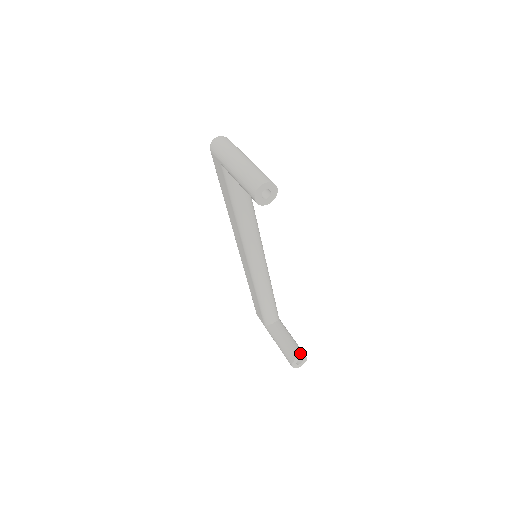
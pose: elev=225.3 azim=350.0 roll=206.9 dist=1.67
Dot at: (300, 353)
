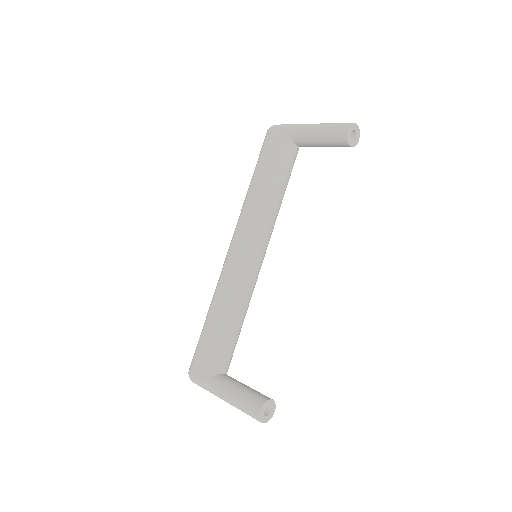
Dot at: (270, 398)
